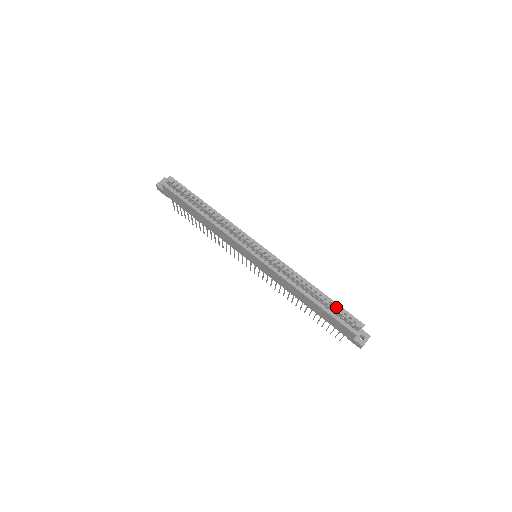
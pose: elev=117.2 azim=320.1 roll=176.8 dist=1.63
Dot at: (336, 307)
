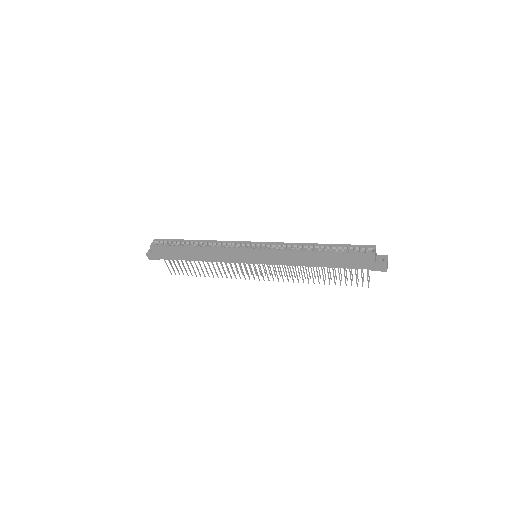
Dot at: (343, 247)
